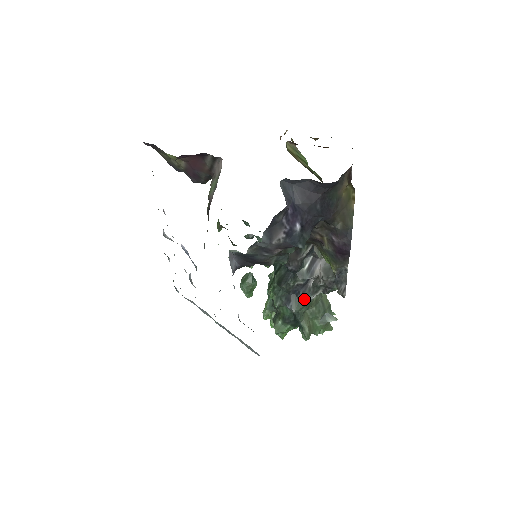
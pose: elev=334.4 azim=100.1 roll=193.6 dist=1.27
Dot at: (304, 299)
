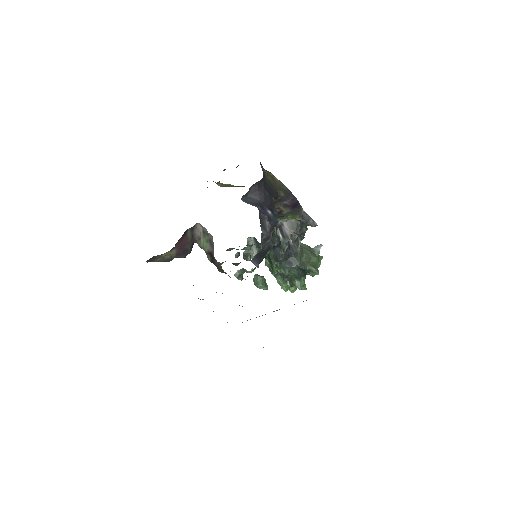
Dot at: (297, 254)
